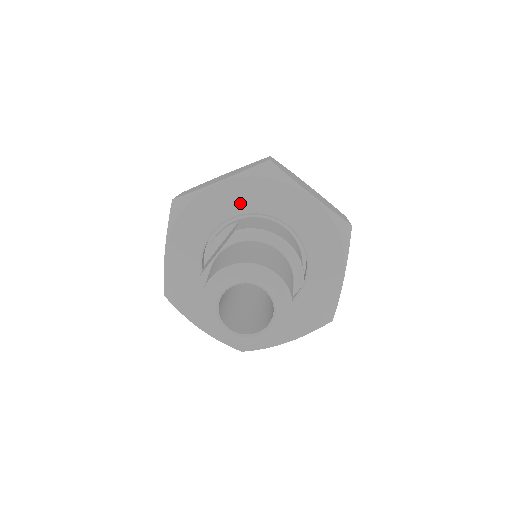
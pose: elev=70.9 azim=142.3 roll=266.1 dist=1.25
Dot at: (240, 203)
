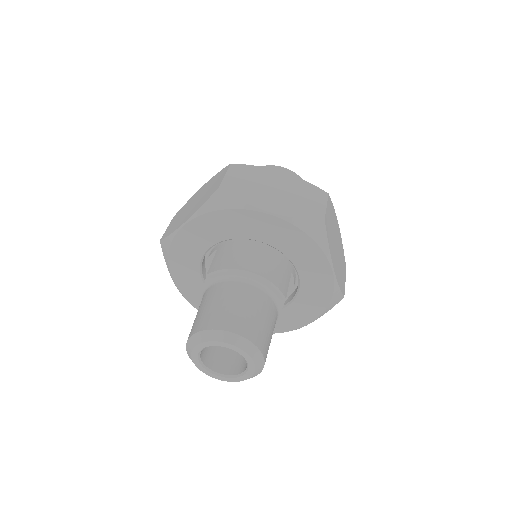
Dot at: (210, 236)
